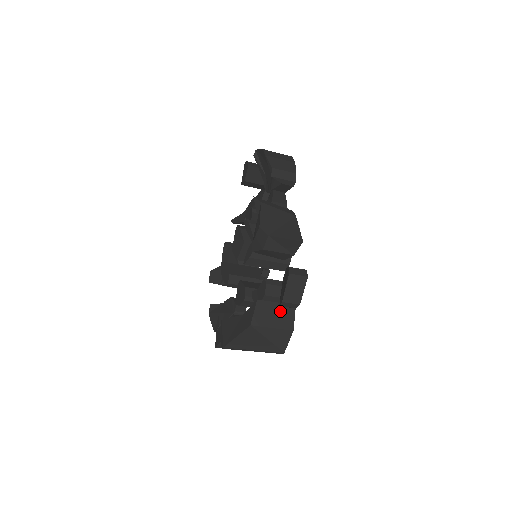
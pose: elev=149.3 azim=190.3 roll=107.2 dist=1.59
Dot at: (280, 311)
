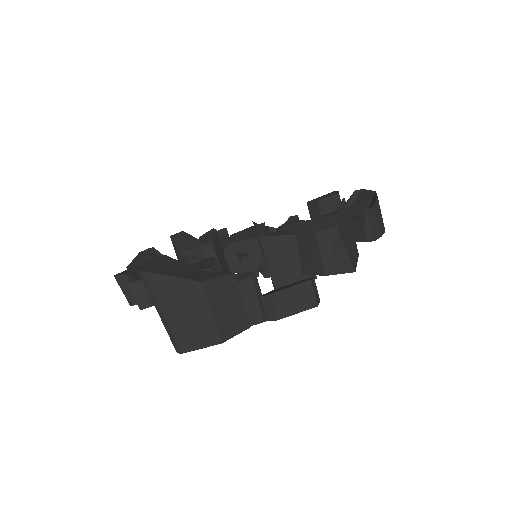
Dot at: (236, 311)
